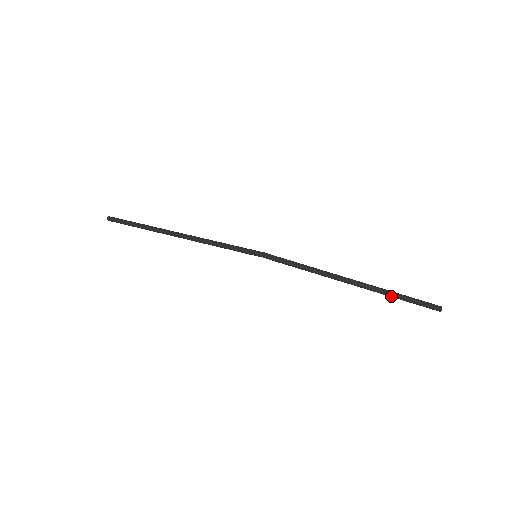
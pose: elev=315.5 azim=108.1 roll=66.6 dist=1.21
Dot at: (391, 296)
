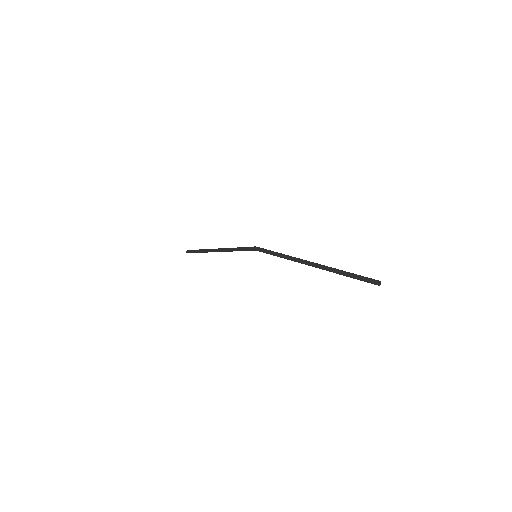
Dot at: (339, 273)
